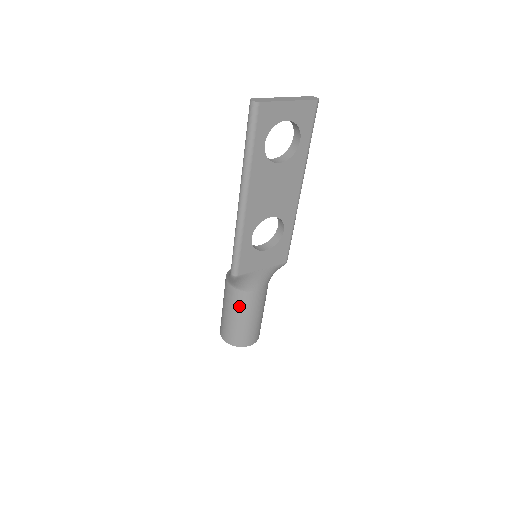
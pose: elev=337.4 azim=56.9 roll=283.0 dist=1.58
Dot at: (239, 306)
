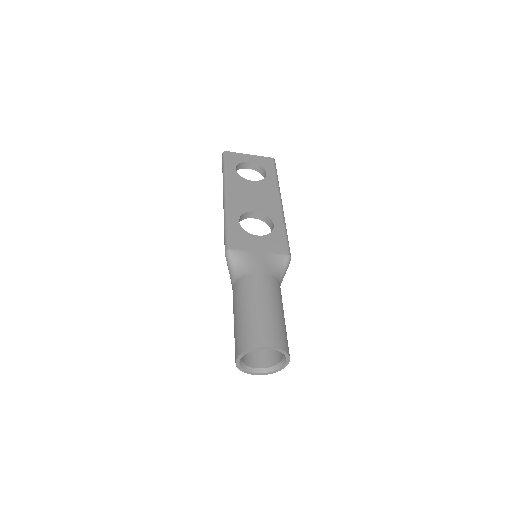
Dot at: (243, 294)
